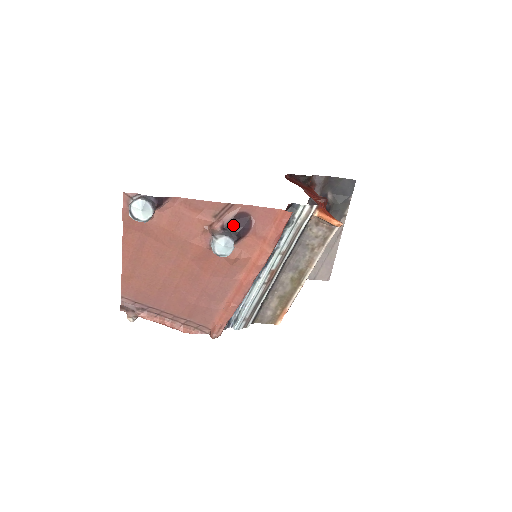
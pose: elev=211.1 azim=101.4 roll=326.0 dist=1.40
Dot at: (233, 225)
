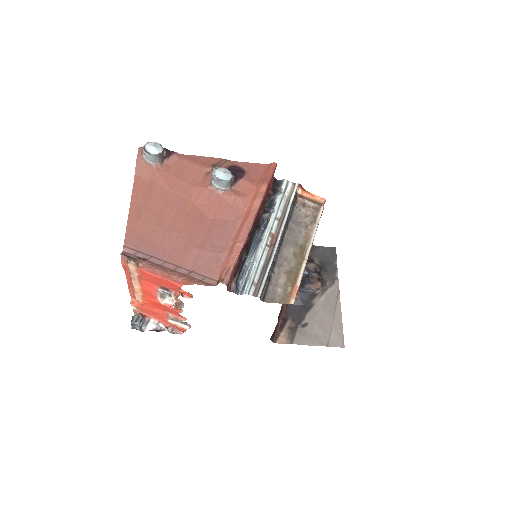
Dot at: occluded
